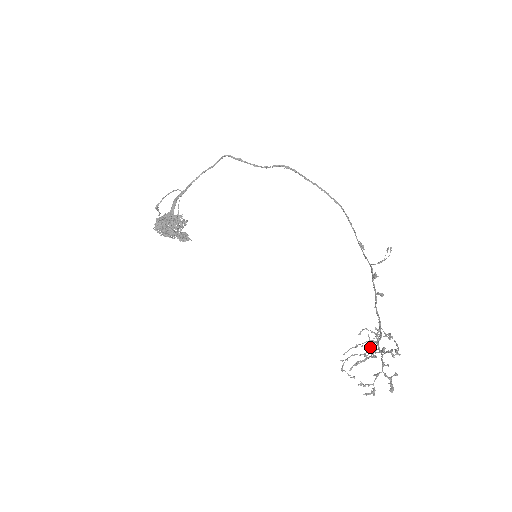
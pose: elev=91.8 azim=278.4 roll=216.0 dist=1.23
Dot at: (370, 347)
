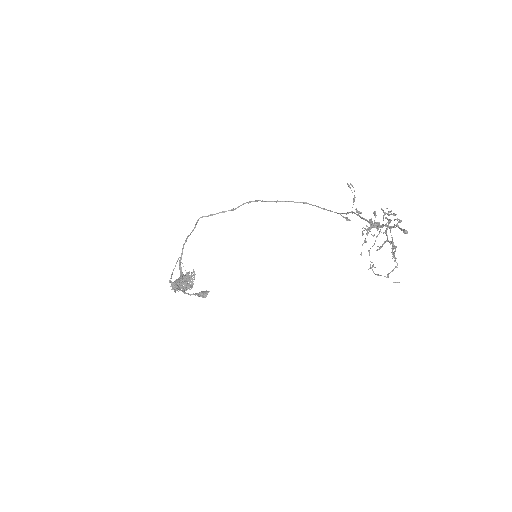
Dot at: (392, 253)
